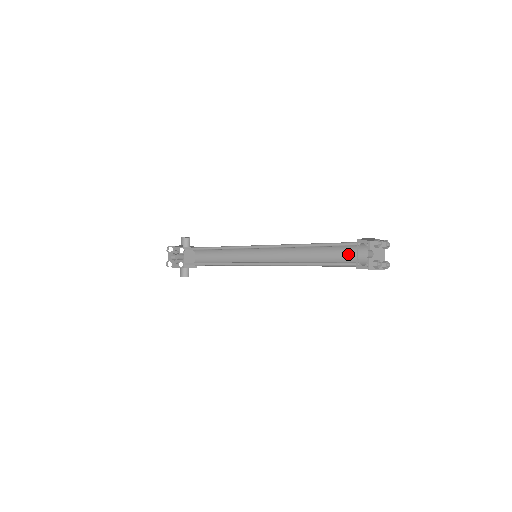
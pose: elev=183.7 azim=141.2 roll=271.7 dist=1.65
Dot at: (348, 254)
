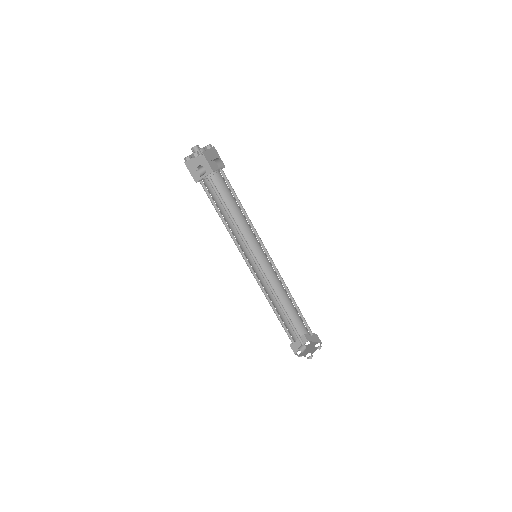
Dot at: (302, 322)
